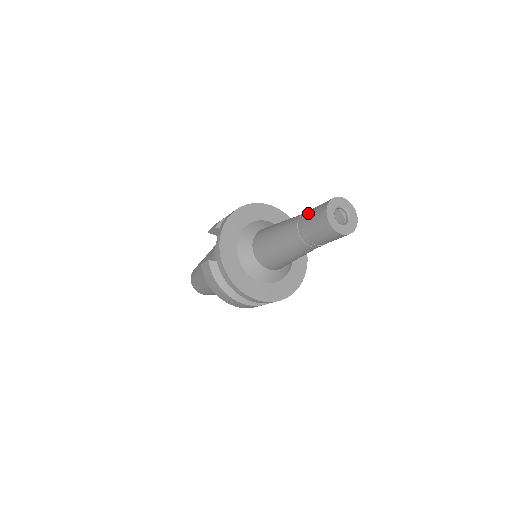
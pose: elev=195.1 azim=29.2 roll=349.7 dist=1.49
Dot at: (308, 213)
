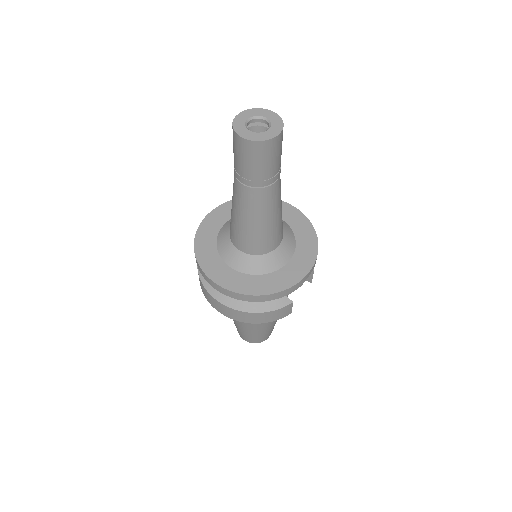
Dot at: occluded
